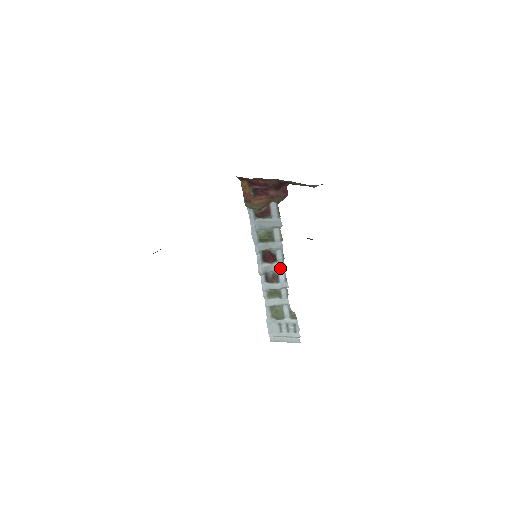
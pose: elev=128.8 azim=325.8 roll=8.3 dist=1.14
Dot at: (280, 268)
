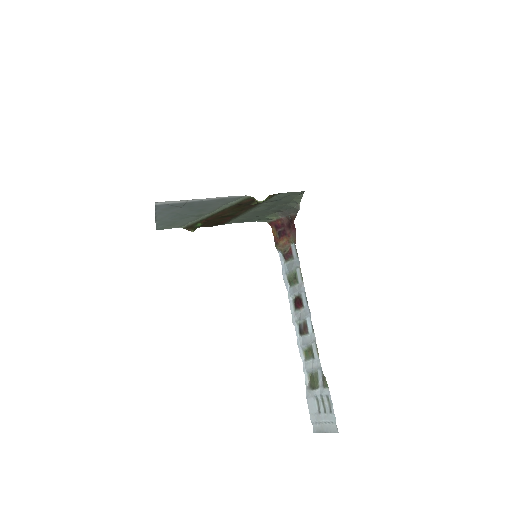
Dot at: (306, 314)
